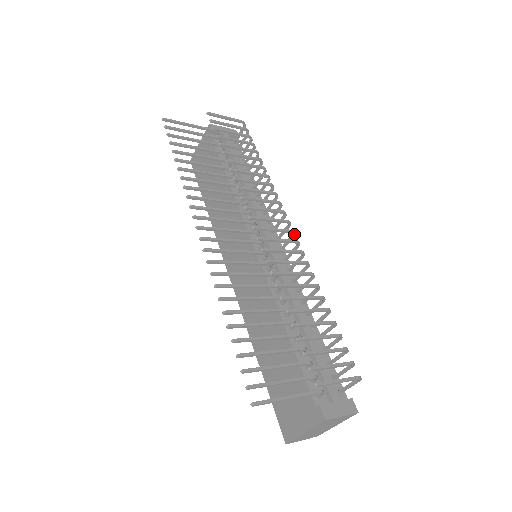
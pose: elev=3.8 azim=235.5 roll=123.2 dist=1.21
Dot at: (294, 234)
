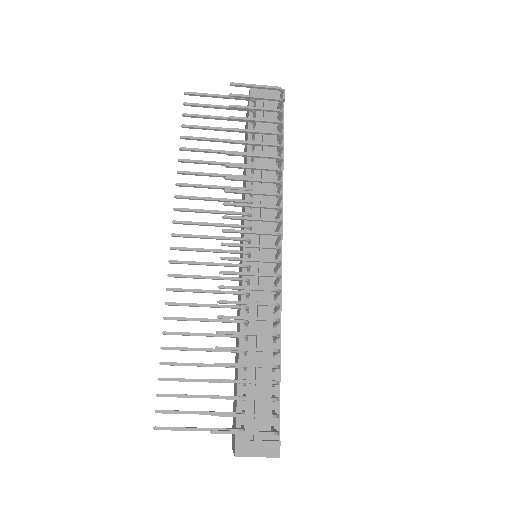
Dot at: (279, 249)
